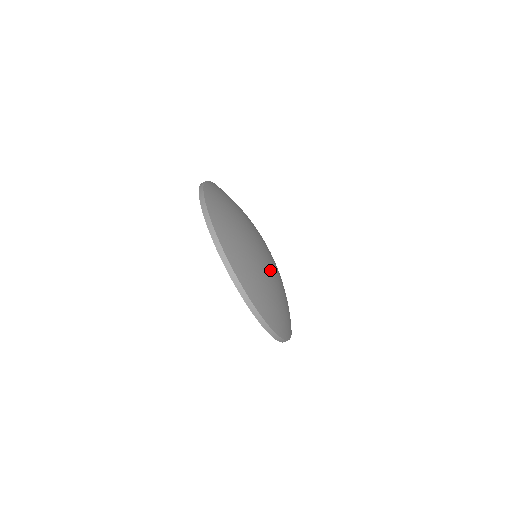
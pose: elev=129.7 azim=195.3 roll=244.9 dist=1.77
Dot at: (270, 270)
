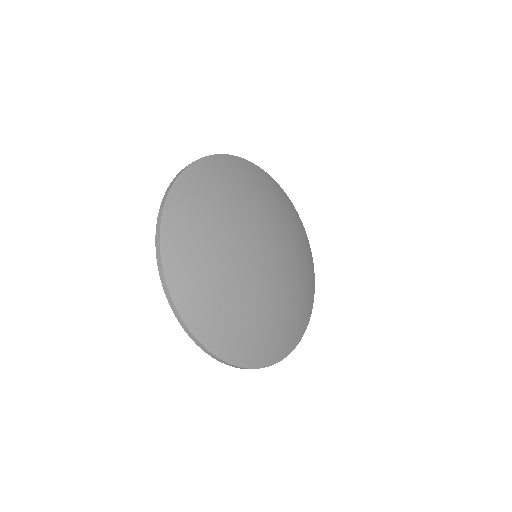
Dot at: (268, 291)
